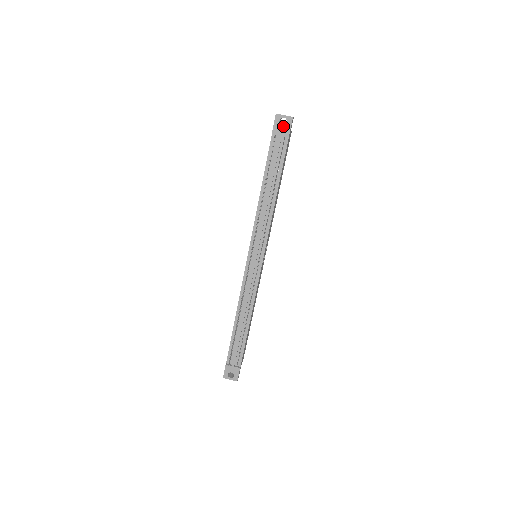
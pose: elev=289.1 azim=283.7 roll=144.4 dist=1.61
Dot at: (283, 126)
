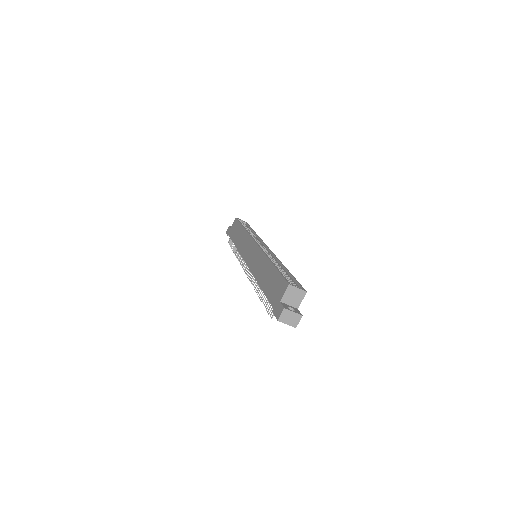
Dot at: occluded
